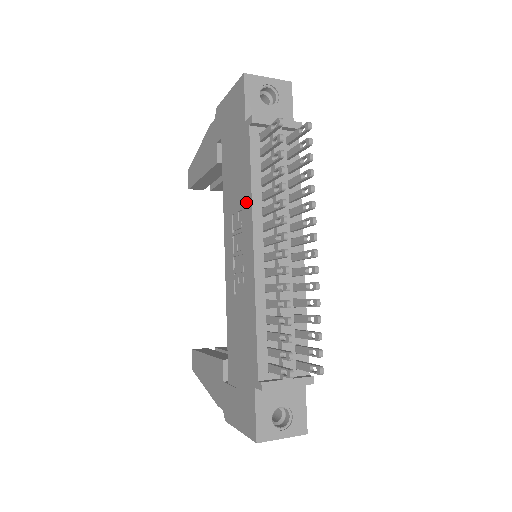
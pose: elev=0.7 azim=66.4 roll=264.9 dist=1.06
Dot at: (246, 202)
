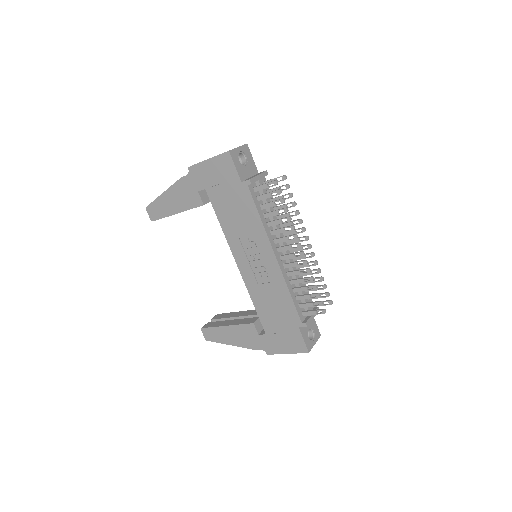
Dot at: (258, 231)
